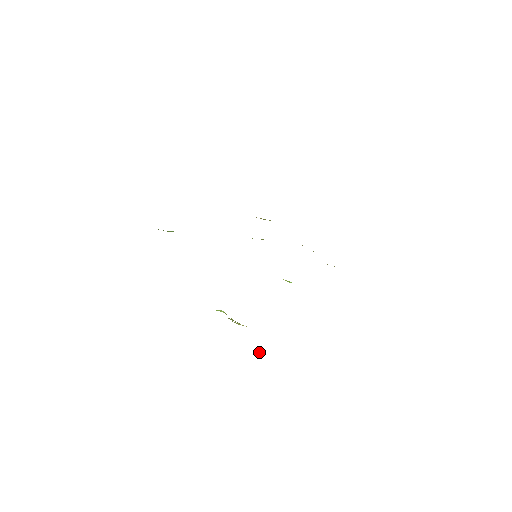
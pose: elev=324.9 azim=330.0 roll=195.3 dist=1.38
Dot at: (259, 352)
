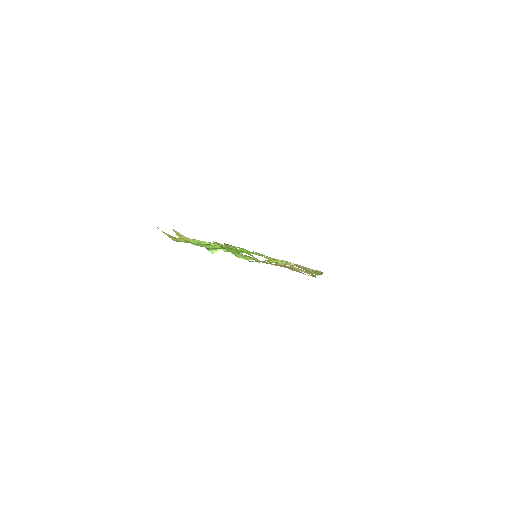
Dot at: occluded
